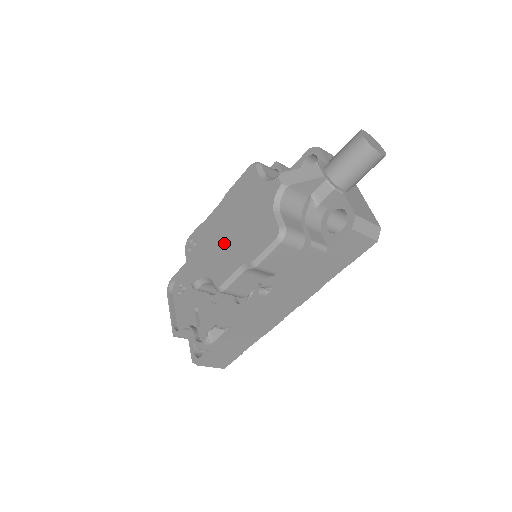
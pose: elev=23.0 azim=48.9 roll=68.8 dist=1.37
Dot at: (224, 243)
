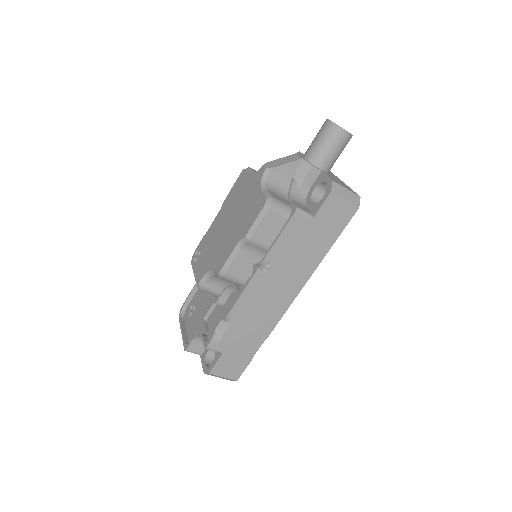
Dot at: (223, 236)
